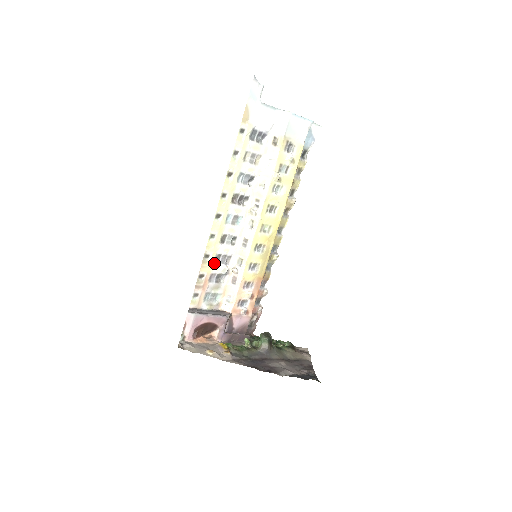
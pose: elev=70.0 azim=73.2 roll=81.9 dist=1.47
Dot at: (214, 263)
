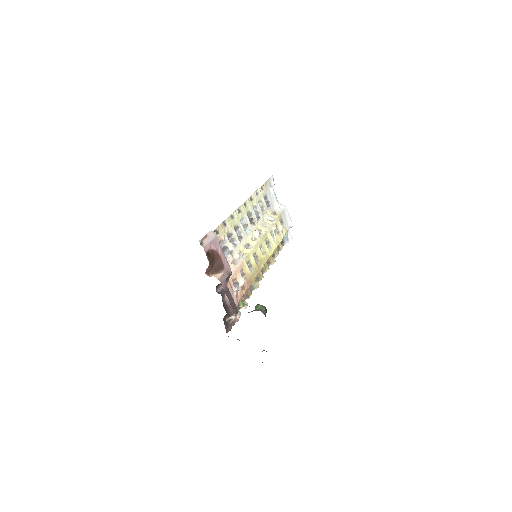
Dot at: (227, 235)
